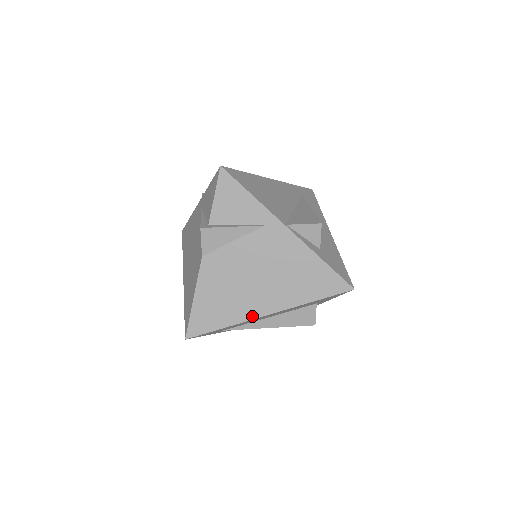
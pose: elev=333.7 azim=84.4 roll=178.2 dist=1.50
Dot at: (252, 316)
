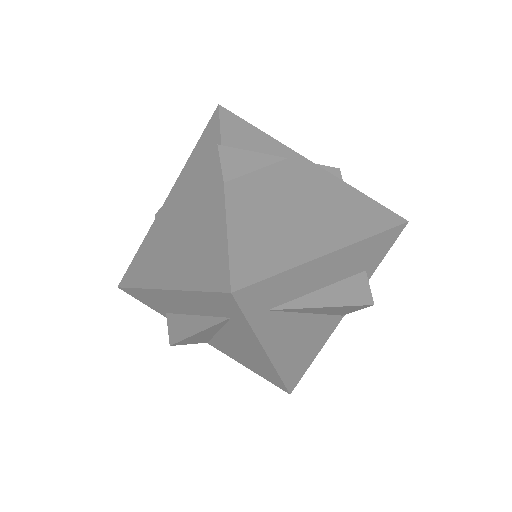
Dot at: (316, 253)
